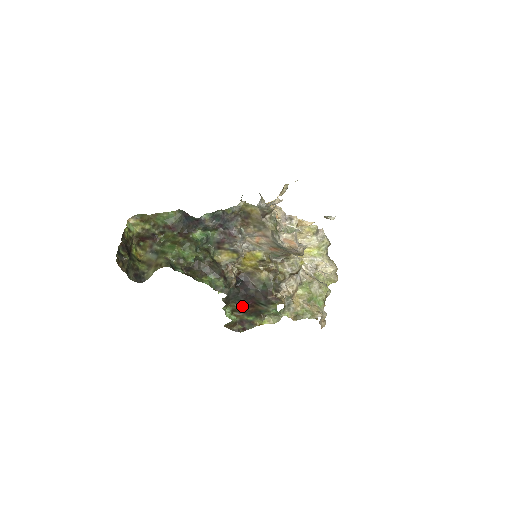
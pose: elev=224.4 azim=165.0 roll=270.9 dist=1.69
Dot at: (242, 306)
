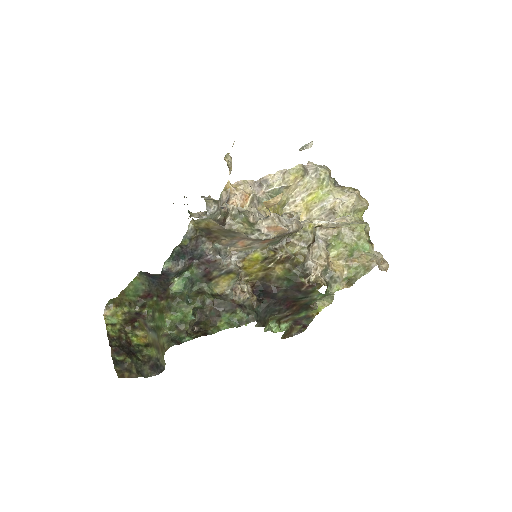
Dot at: (283, 313)
